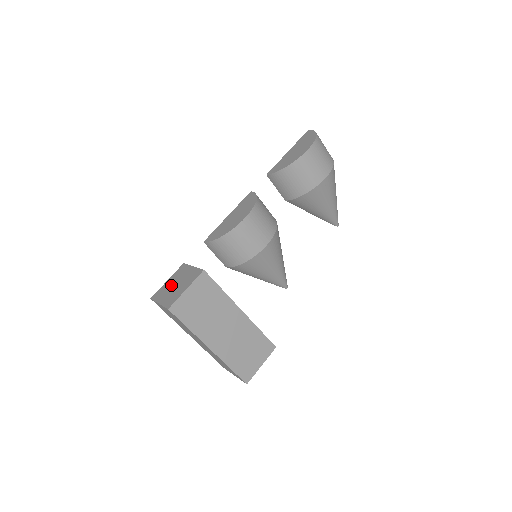
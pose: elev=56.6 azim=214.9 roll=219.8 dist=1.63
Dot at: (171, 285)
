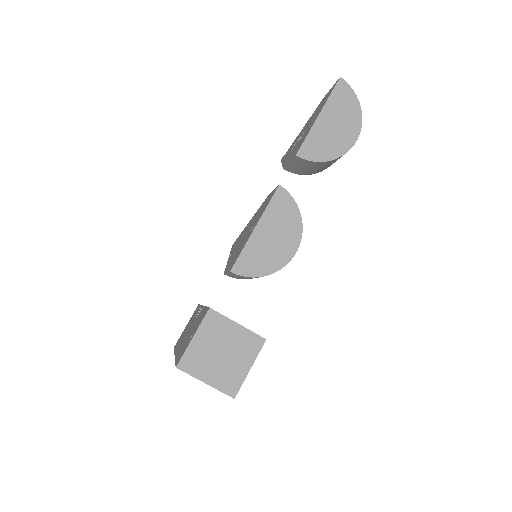
Dot at: (211, 352)
